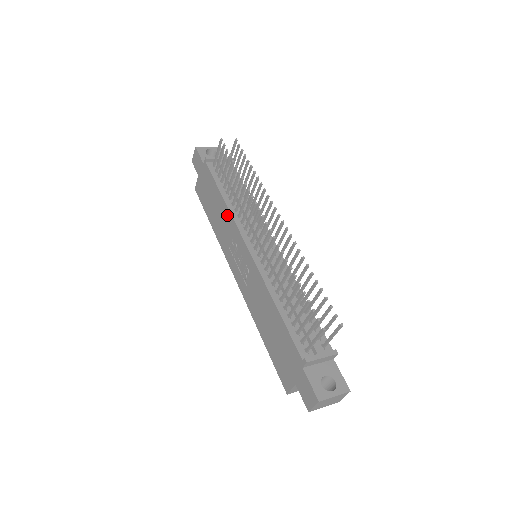
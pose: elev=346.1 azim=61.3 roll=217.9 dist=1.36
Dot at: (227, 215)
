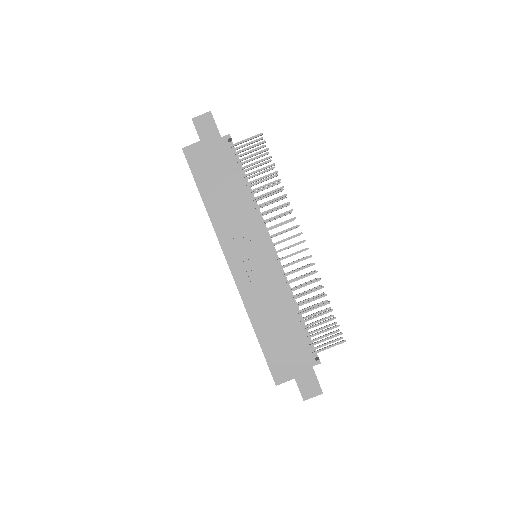
Dot at: (248, 208)
